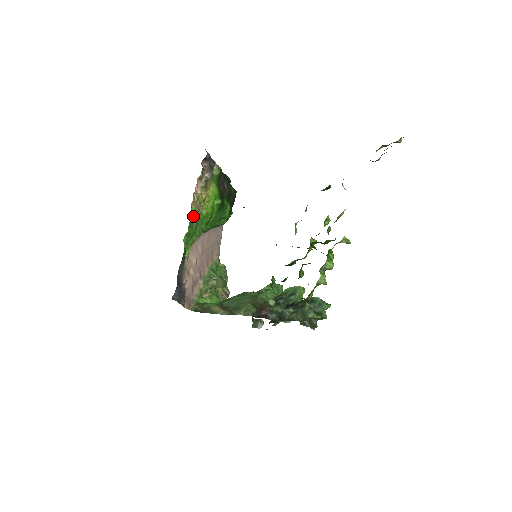
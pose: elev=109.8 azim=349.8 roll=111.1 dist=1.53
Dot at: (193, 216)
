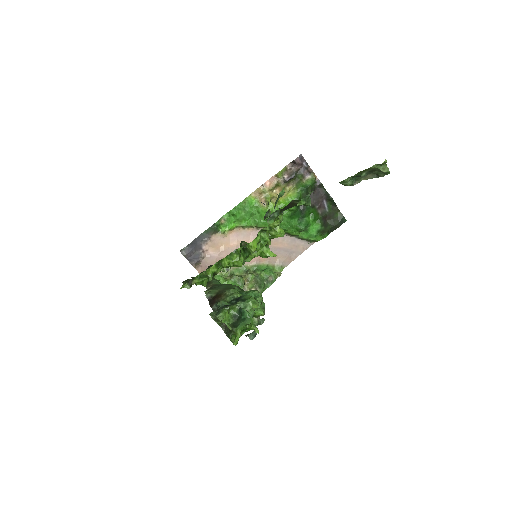
Dot at: (247, 203)
